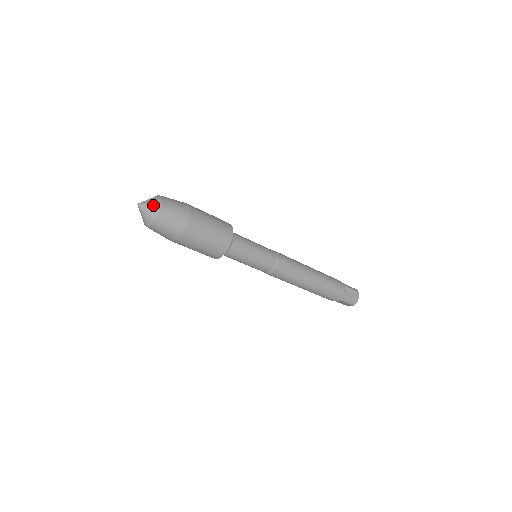
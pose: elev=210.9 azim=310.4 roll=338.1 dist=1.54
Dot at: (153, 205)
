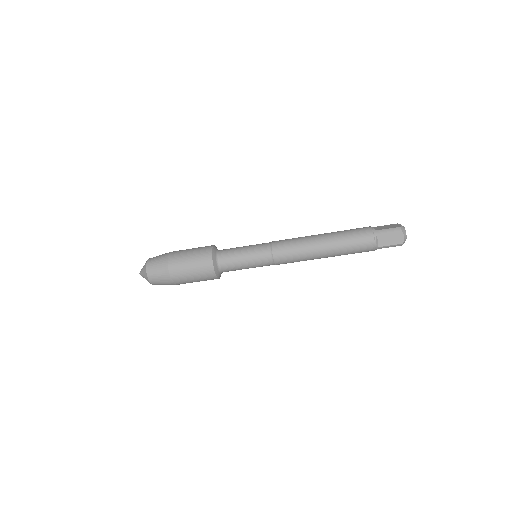
Dot at: occluded
